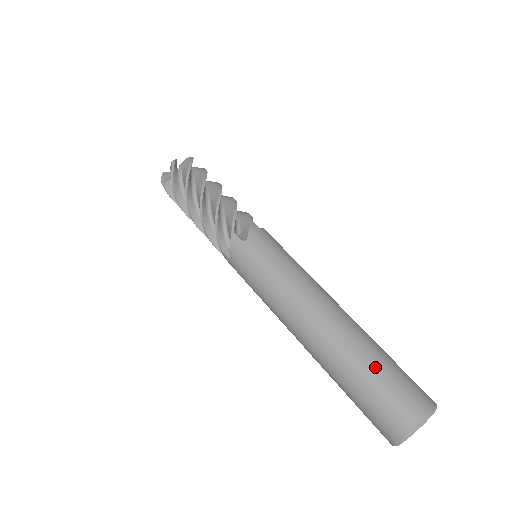
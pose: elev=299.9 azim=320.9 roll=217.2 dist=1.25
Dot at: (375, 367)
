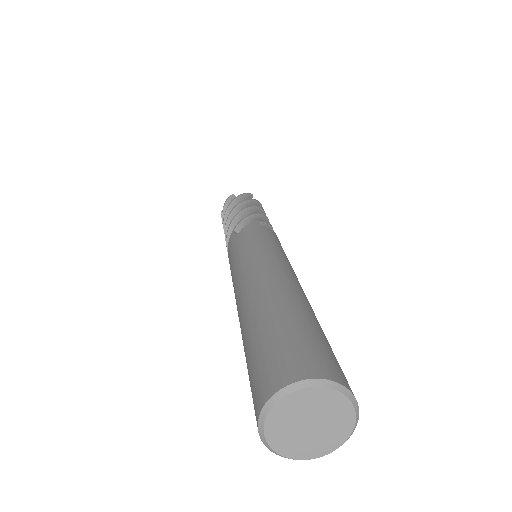
Dot at: (271, 325)
